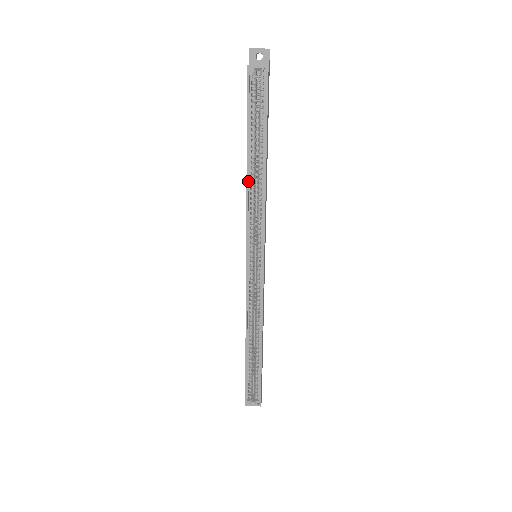
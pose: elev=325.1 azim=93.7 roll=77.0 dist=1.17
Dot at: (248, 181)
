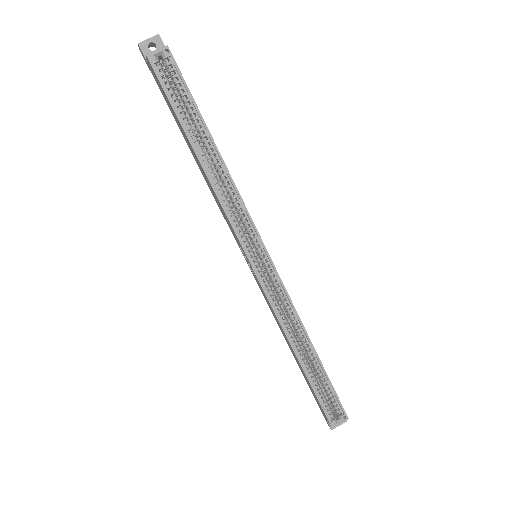
Dot at: (208, 176)
